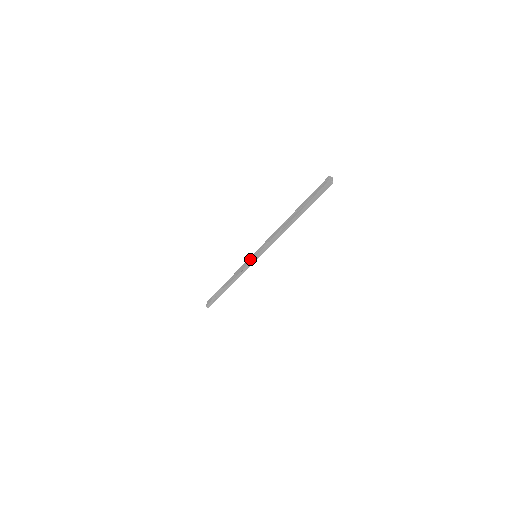
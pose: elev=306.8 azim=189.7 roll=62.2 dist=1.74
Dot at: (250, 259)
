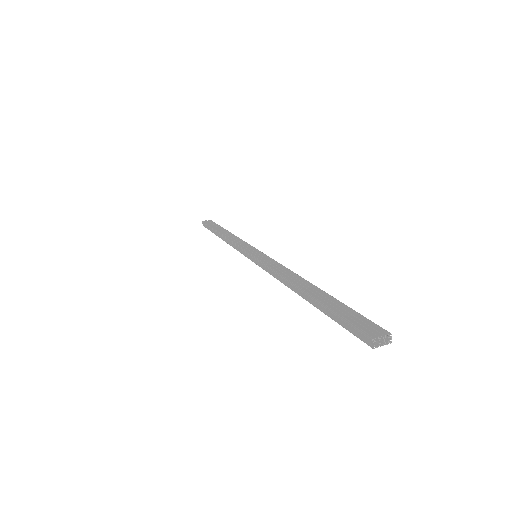
Dot at: (251, 249)
